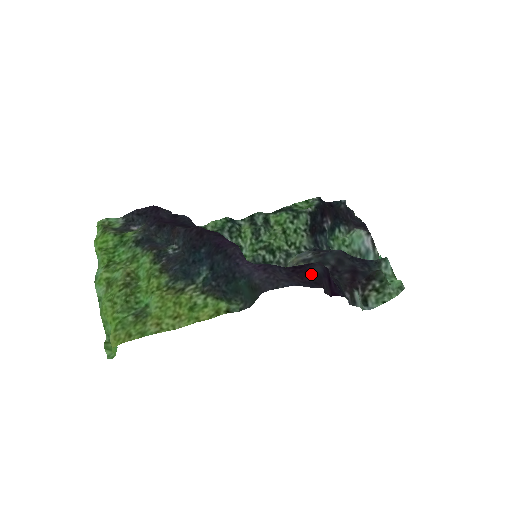
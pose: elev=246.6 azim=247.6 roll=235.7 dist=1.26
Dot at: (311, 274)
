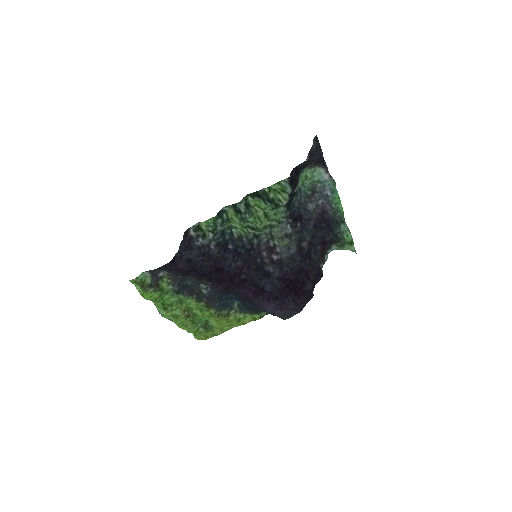
Dot at: (306, 293)
